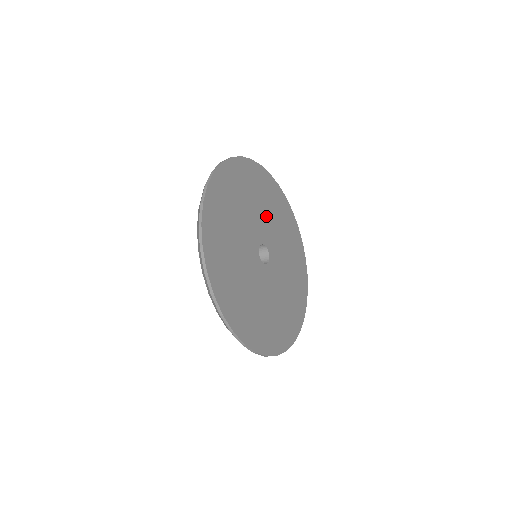
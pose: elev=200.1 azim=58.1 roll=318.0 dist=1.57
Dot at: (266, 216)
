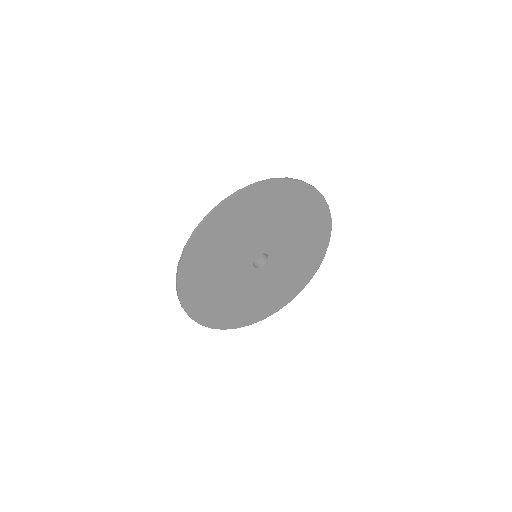
Dot at: (271, 226)
